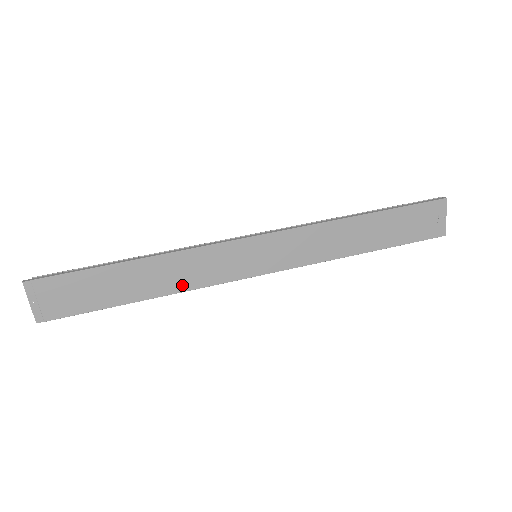
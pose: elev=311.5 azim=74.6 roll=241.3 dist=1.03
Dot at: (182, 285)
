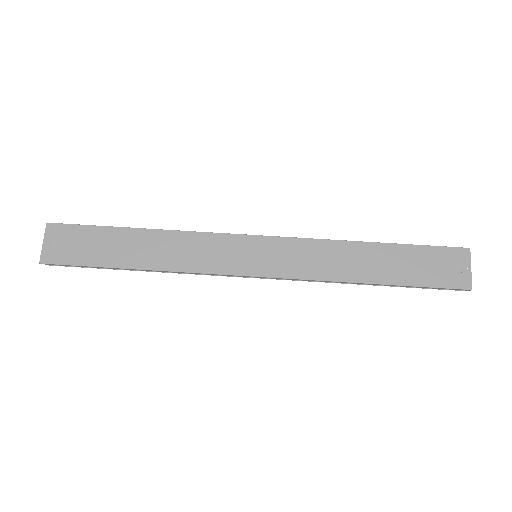
Dot at: (178, 264)
